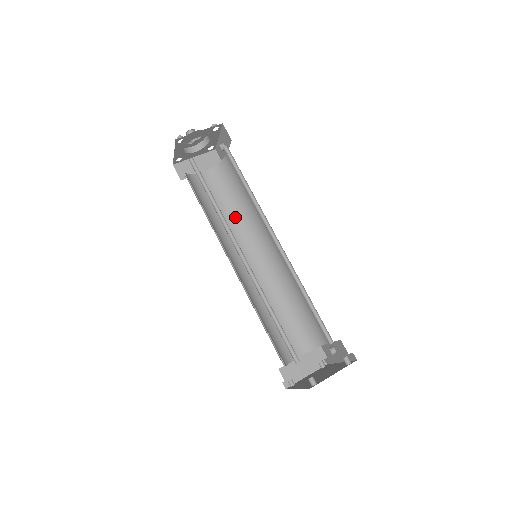
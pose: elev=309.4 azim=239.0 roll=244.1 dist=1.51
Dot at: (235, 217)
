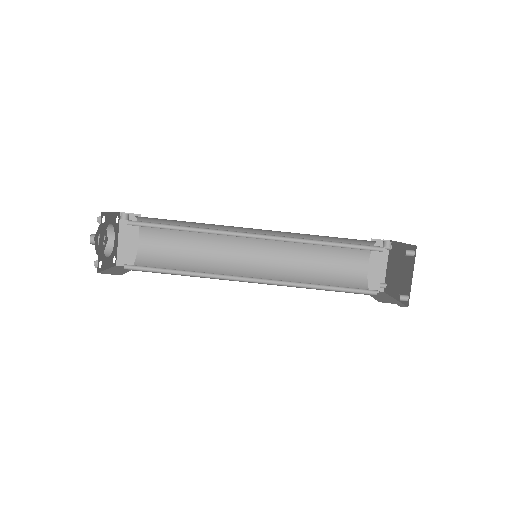
Dot at: (203, 240)
